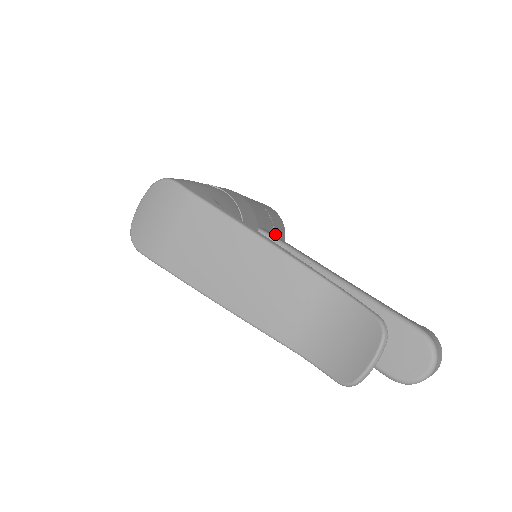
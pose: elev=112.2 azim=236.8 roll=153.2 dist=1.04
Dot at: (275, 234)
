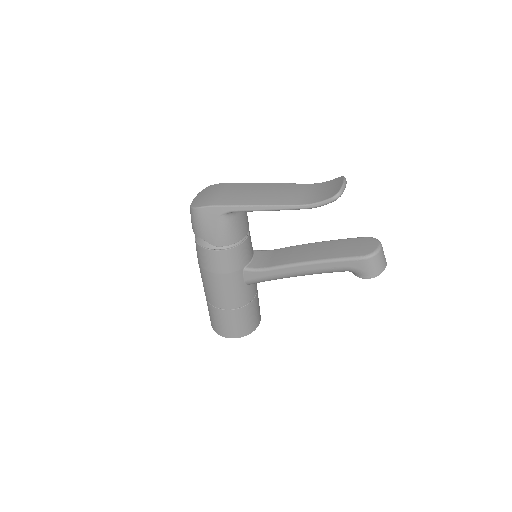
Dot at: occluded
